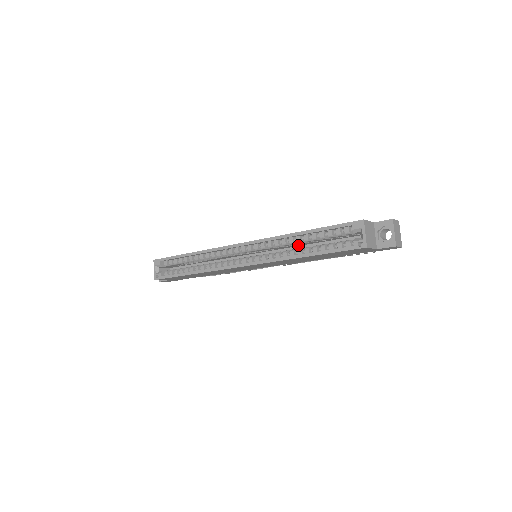
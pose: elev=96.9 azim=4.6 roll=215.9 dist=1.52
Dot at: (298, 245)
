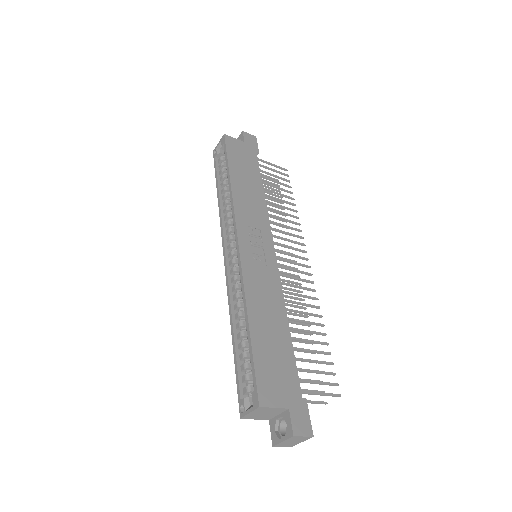
Dot at: occluded
